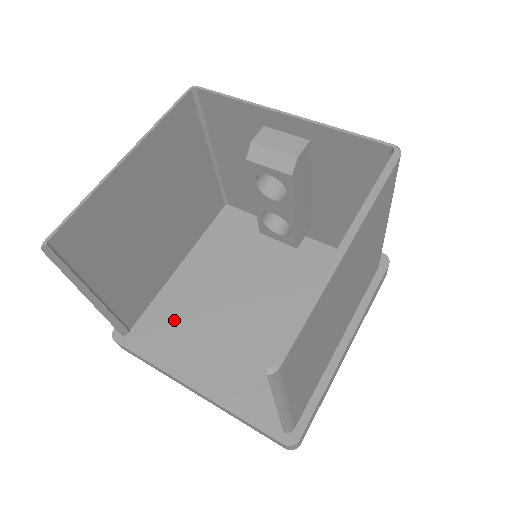
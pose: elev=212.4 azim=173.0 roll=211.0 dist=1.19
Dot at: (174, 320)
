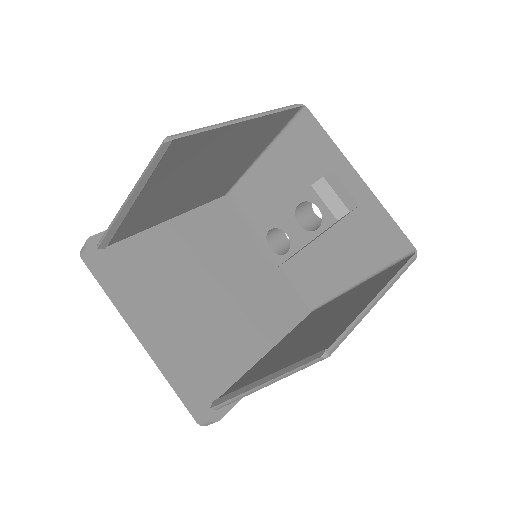
Dot at: (150, 263)
